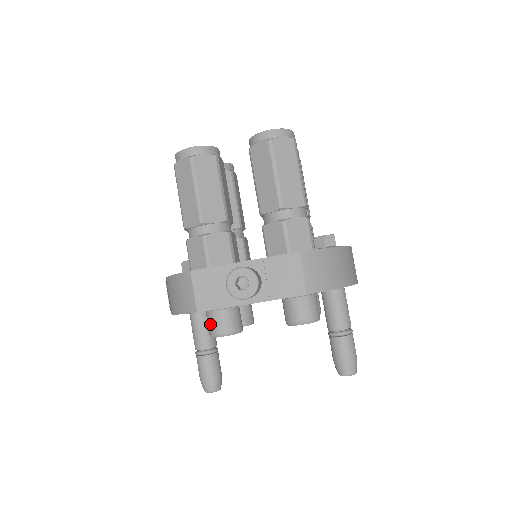
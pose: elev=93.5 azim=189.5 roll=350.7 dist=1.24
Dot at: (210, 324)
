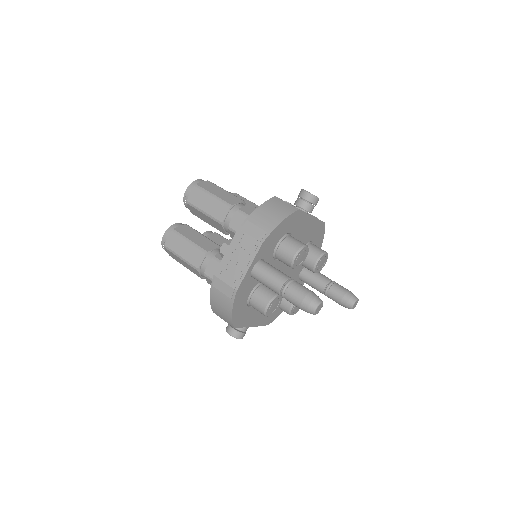
Dot at: (294, 242)
